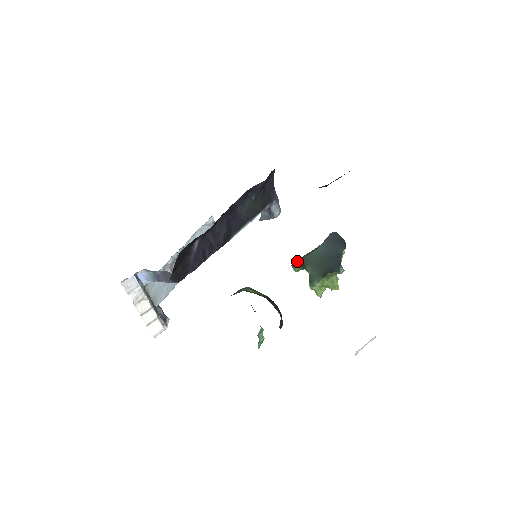
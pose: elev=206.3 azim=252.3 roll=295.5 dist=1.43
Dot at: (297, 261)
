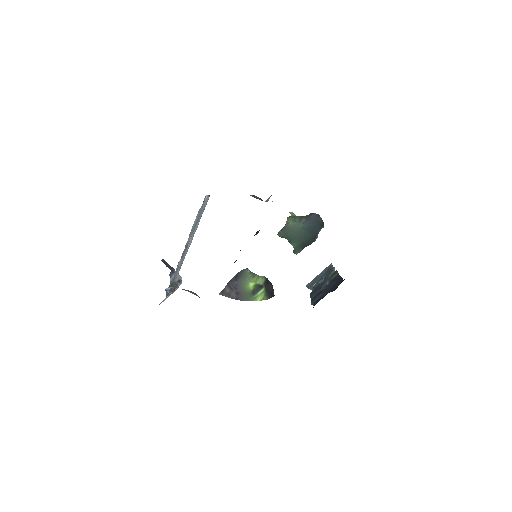
Dot at: (283, 235)
